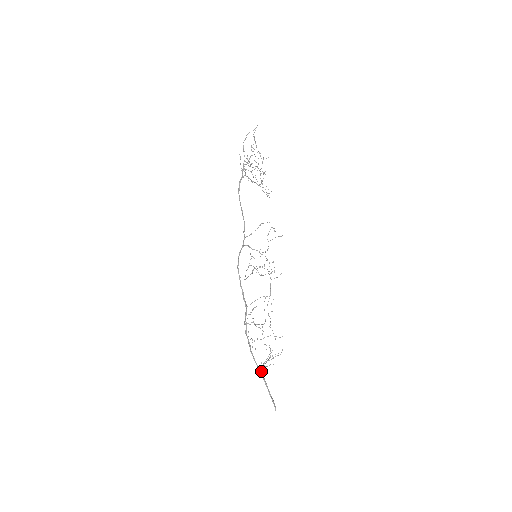
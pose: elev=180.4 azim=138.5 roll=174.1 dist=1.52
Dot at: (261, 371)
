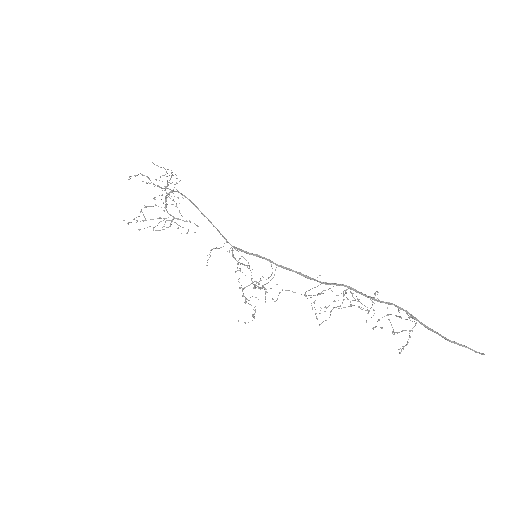
Dot at: (422, 323)
